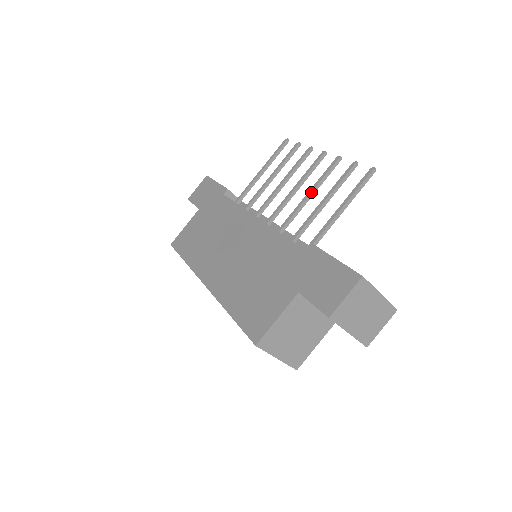
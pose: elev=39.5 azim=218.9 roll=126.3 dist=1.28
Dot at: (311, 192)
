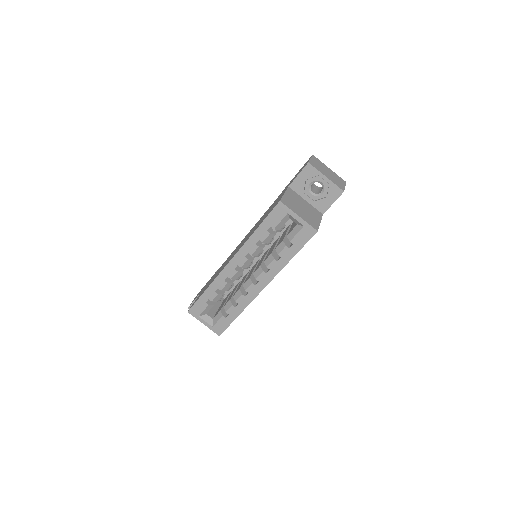
Dot at: occluded
